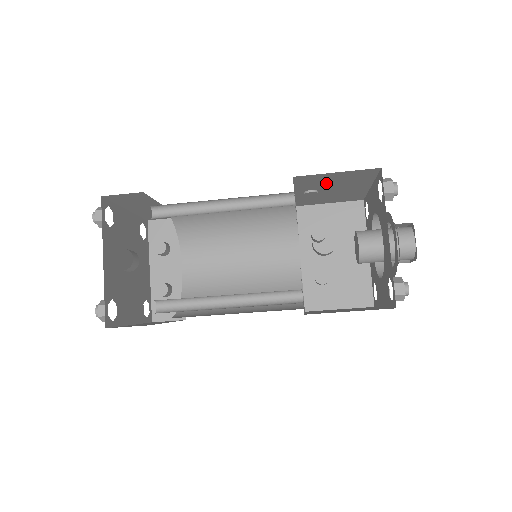
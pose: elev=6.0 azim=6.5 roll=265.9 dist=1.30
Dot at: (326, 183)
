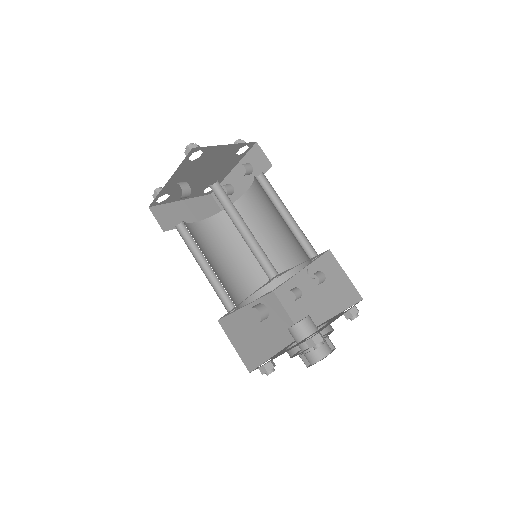
Dot at: occluded
